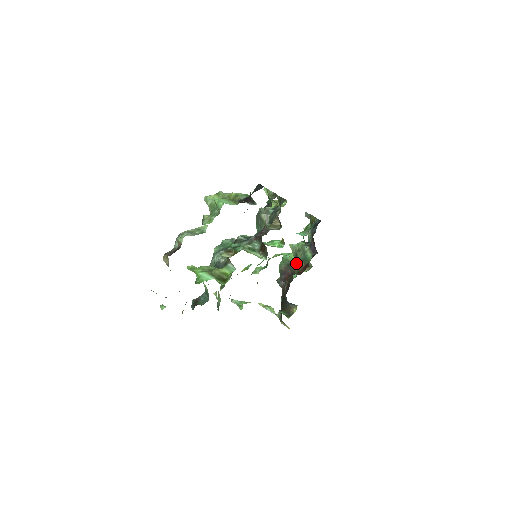
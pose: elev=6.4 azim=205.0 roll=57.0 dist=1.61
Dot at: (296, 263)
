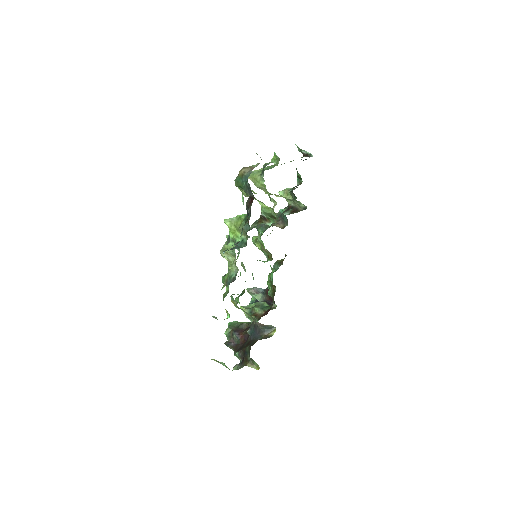
Dot at: (253, 315)
